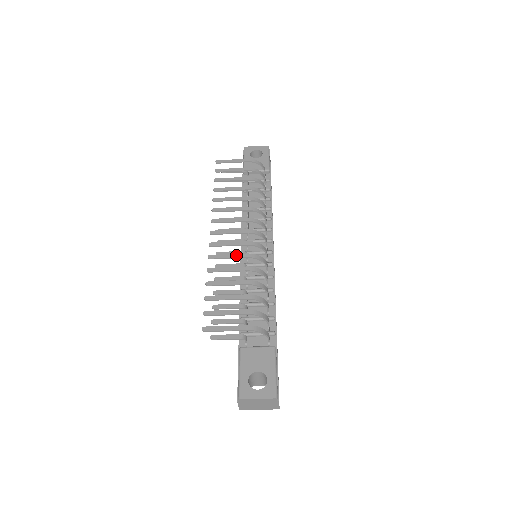
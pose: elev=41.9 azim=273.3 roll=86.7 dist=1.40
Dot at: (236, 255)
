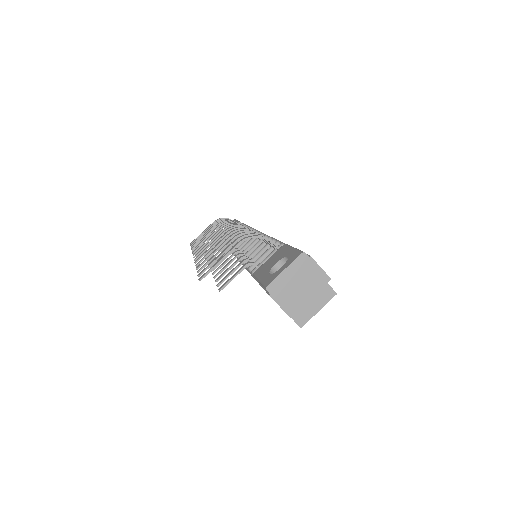
Dot at: (217, 241)
